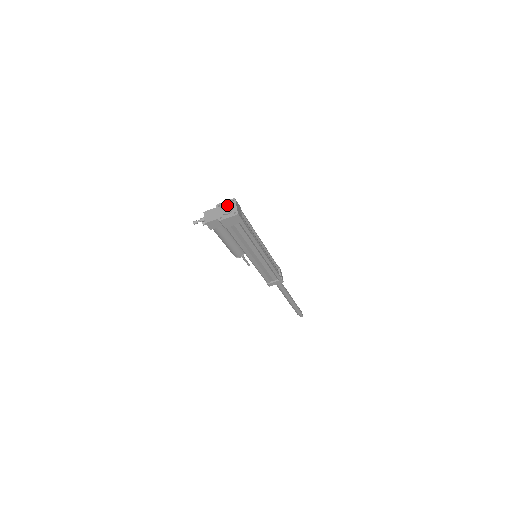
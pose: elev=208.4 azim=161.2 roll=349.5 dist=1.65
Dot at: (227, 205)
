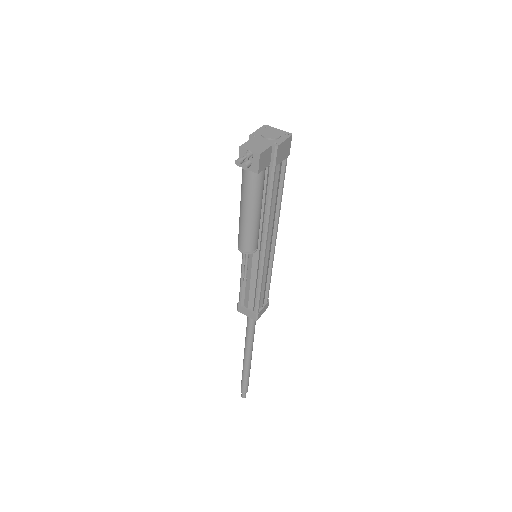
Dot at: (266, 130)
